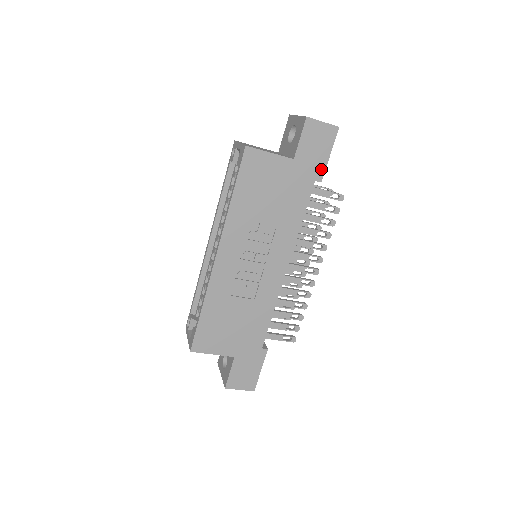
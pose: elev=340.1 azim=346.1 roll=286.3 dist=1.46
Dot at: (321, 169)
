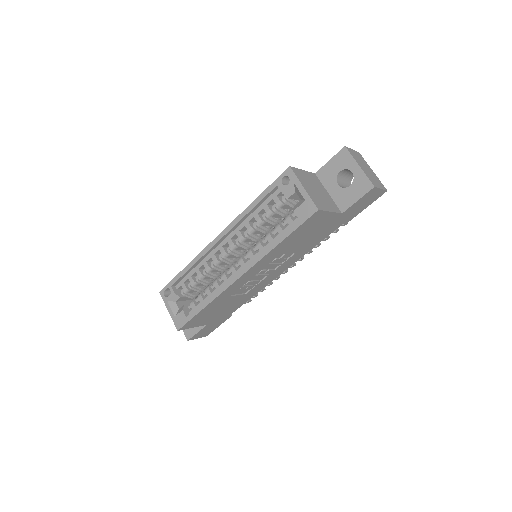
Dot at: (353, 217)
